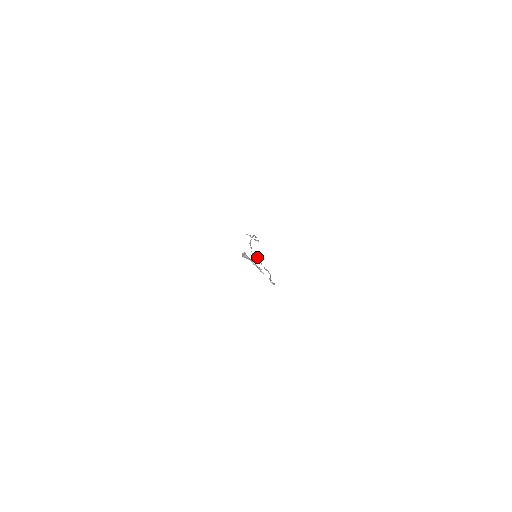
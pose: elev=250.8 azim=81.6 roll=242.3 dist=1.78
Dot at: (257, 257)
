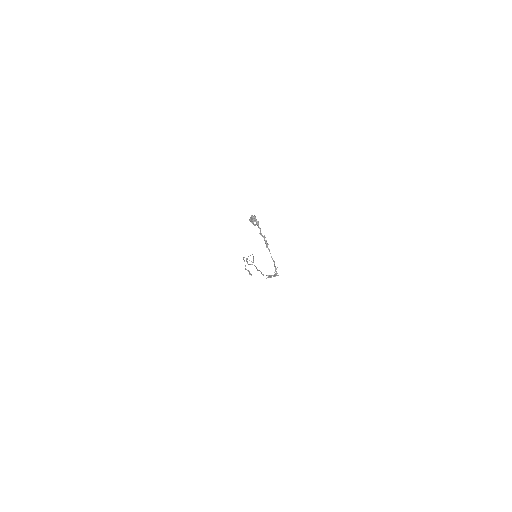
Dot at: (254, 265)
